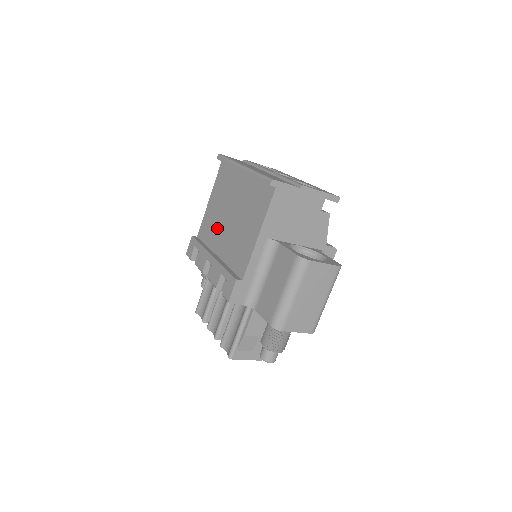
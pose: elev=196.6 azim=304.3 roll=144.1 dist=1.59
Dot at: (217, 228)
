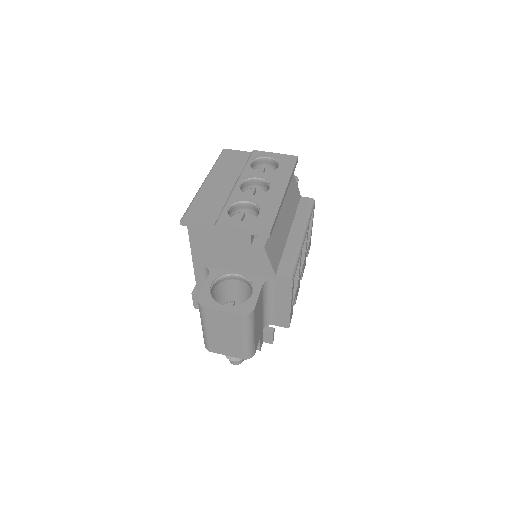
Dot at: occluded
